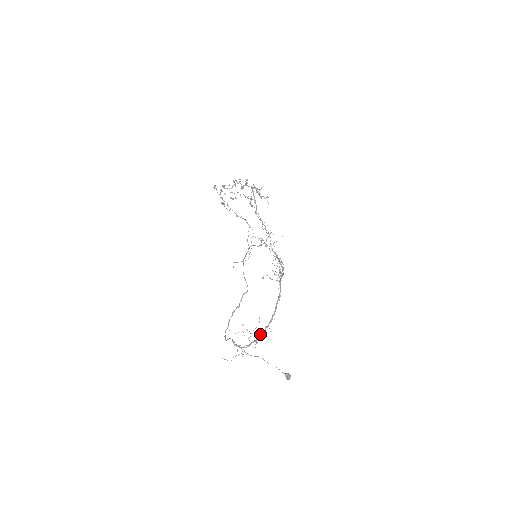
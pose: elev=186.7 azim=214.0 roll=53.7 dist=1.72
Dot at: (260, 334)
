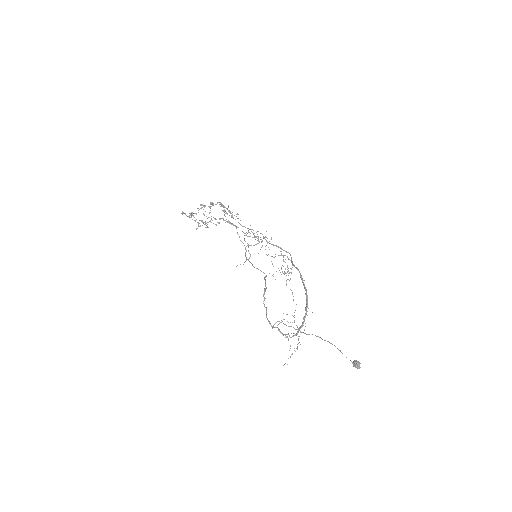
Dot at: (303, 317)
